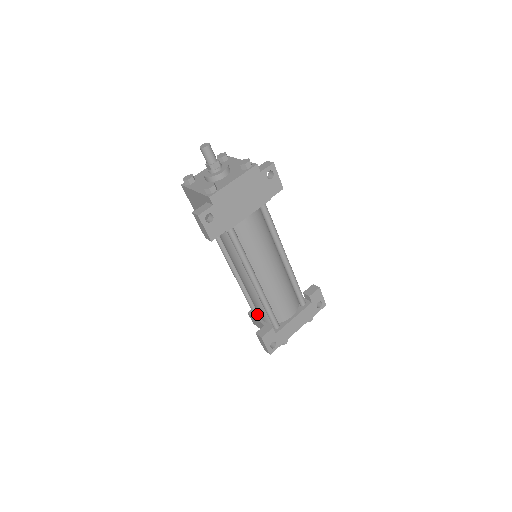
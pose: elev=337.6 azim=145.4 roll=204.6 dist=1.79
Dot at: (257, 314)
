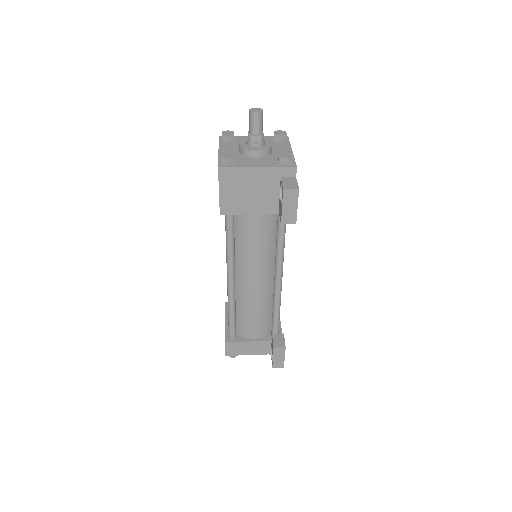
Dot at: (238, 337)
